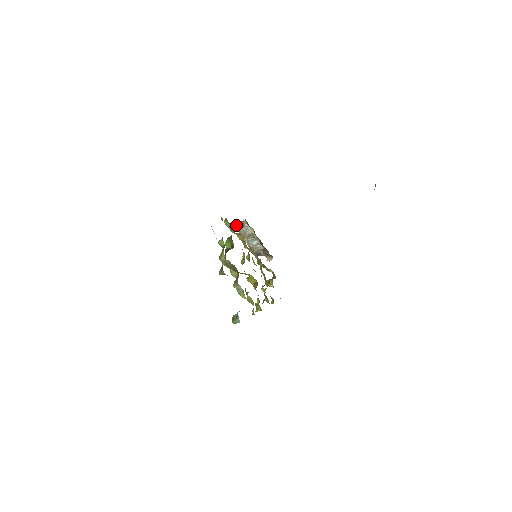
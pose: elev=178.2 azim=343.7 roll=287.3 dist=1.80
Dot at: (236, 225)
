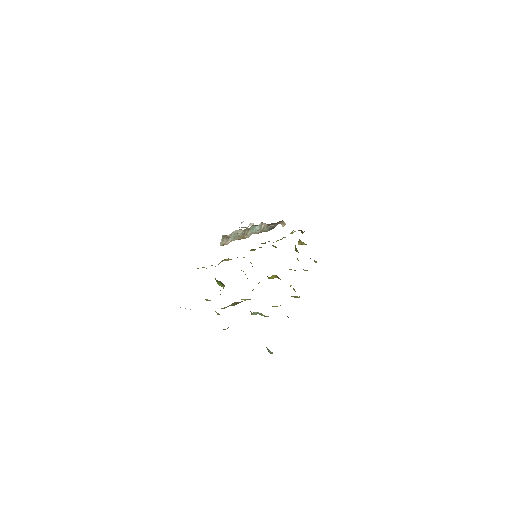
Dot at: (223, 242)
